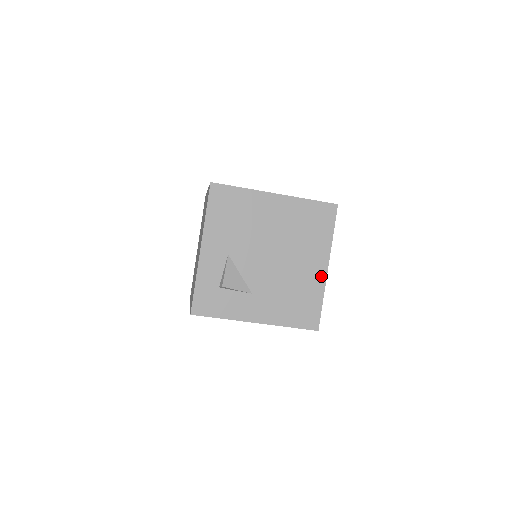
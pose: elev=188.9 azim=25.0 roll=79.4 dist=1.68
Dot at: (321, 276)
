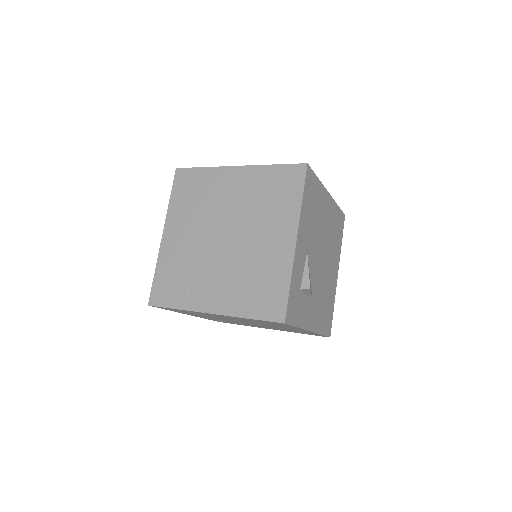
Dot at: (335, 282)
